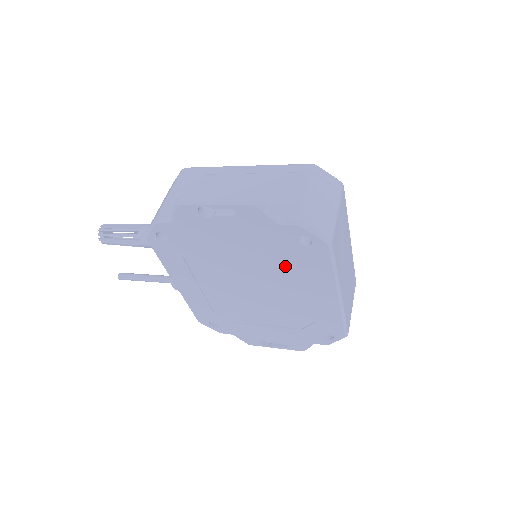
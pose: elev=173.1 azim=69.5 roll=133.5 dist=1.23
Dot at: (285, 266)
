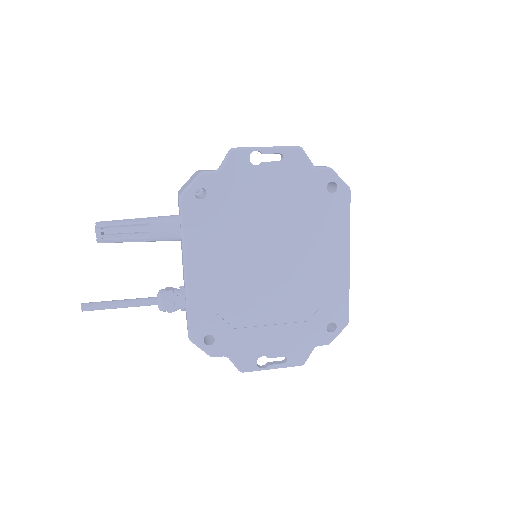
Dot at: (309, 223)
